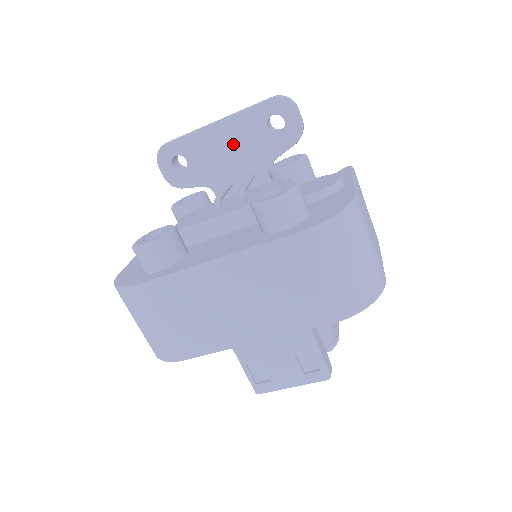
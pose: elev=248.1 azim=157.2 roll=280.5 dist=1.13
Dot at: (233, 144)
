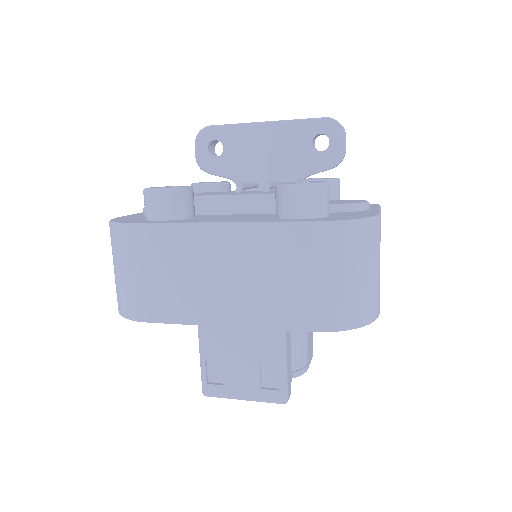
Dot at: (273, 148)
